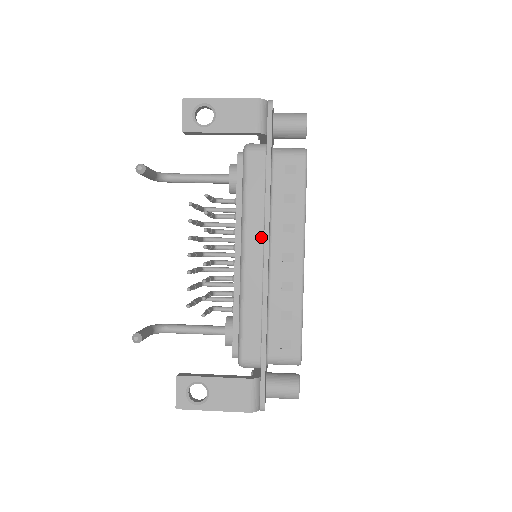
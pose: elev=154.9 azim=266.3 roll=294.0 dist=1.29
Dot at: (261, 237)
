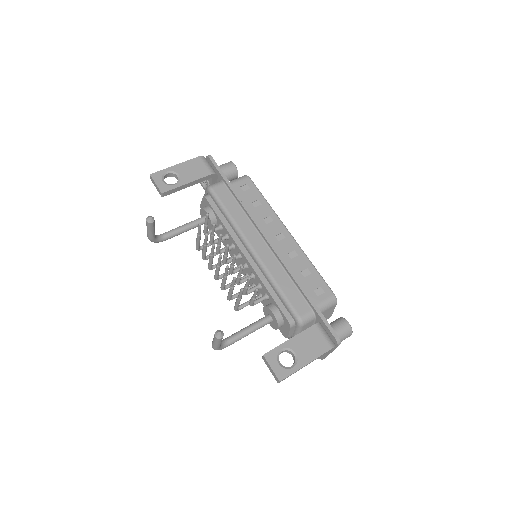
Dot at: (256, 232)
